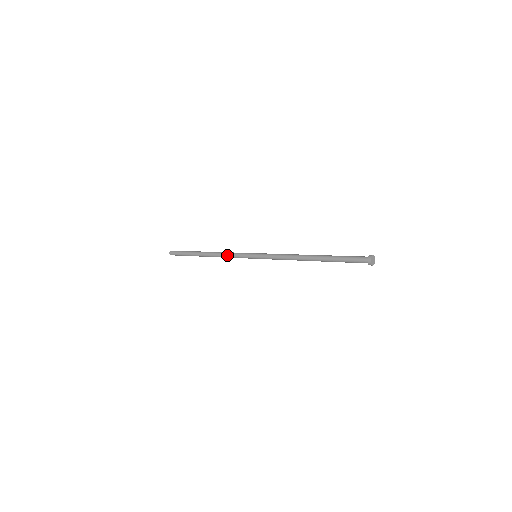
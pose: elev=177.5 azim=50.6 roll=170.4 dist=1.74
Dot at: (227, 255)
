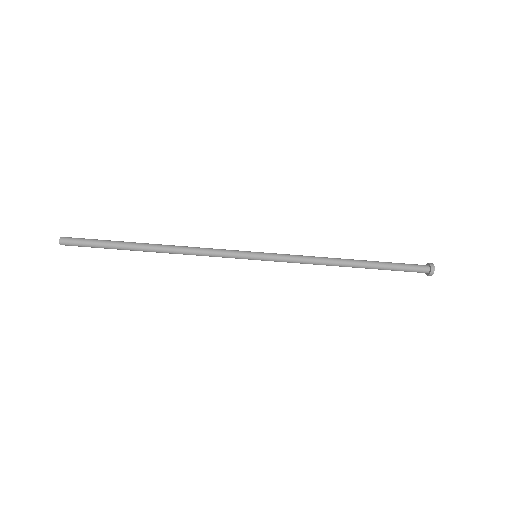
Dot at: (202, 250)
